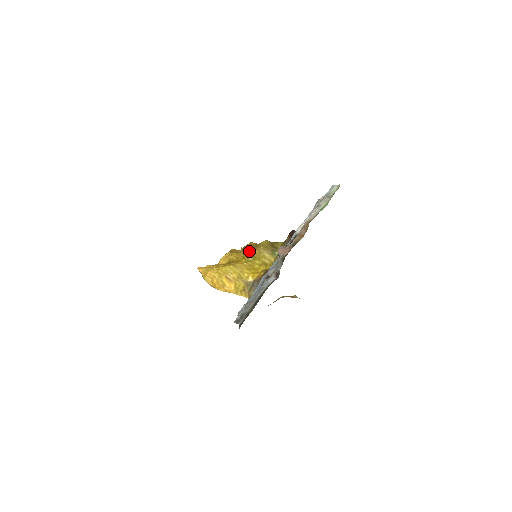
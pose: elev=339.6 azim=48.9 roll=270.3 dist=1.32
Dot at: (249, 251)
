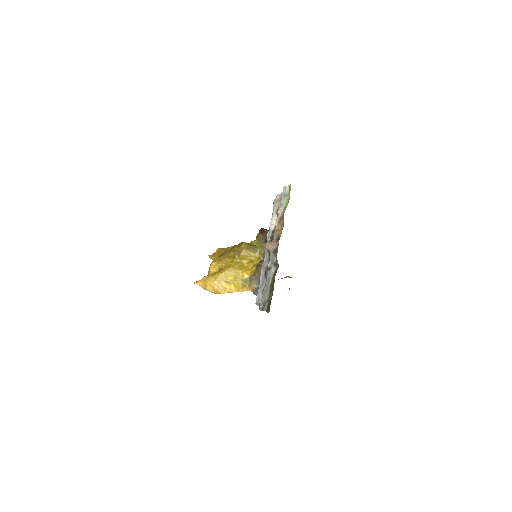
Dot at: (232, 255)
